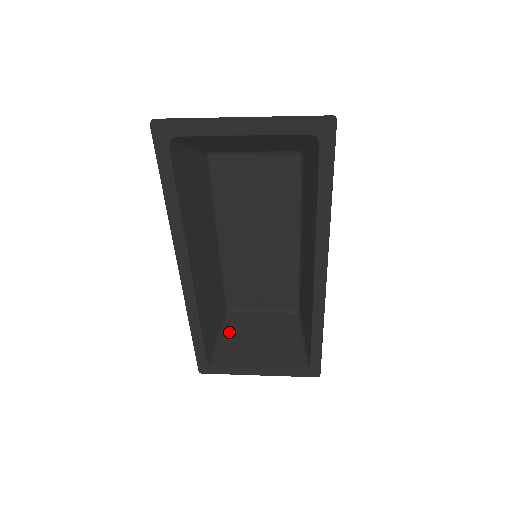
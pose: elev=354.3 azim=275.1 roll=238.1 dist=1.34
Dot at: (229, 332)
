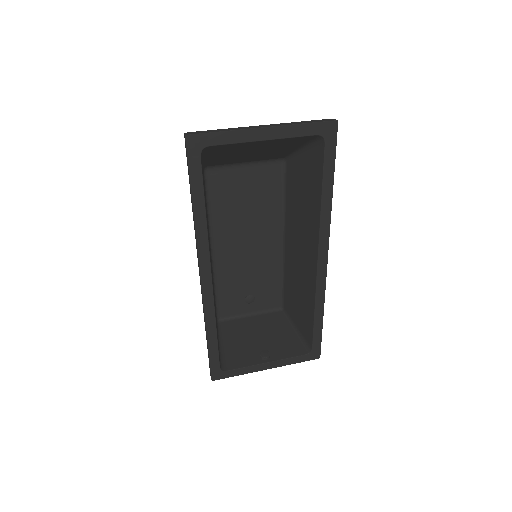
Dot at: (227, 338)
